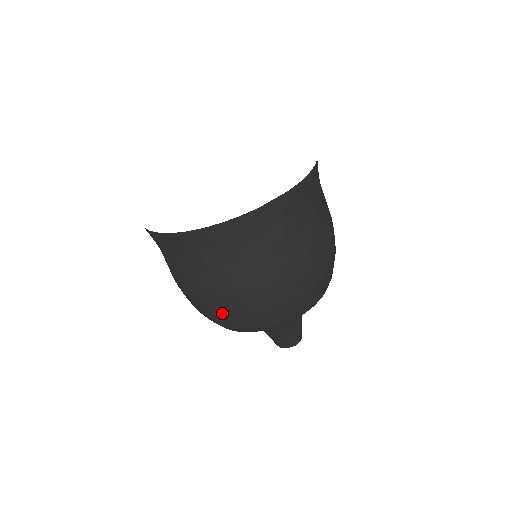
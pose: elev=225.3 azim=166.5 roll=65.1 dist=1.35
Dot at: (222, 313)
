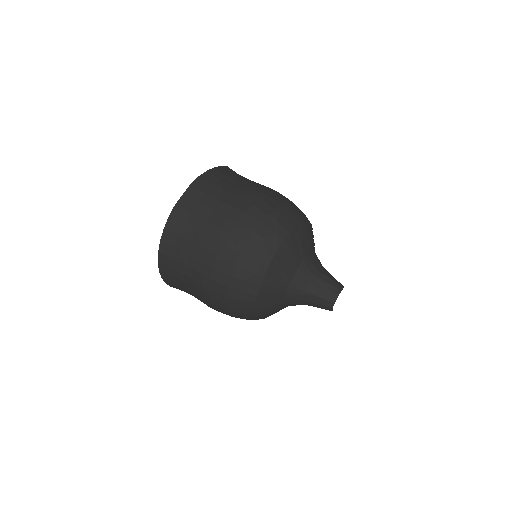
Dot at: (222, 291)
